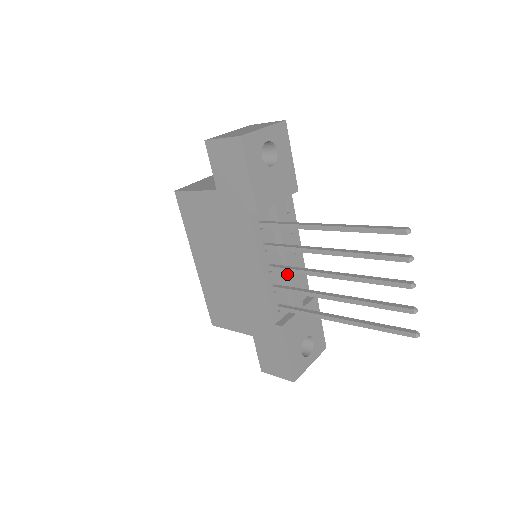
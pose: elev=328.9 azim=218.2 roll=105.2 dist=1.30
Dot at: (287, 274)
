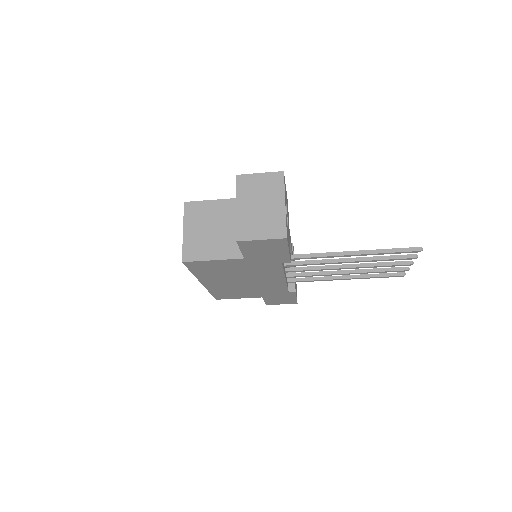
Dot at: occluded
